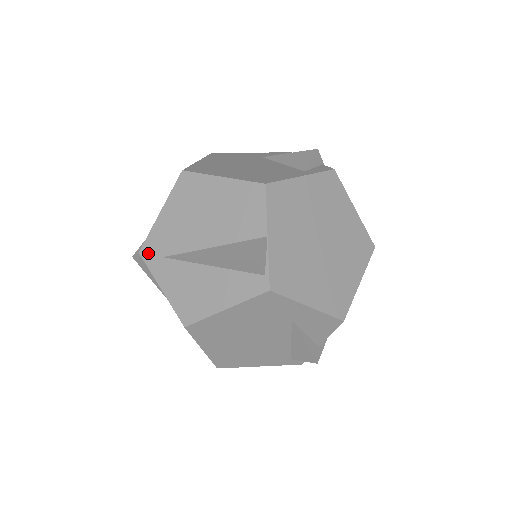
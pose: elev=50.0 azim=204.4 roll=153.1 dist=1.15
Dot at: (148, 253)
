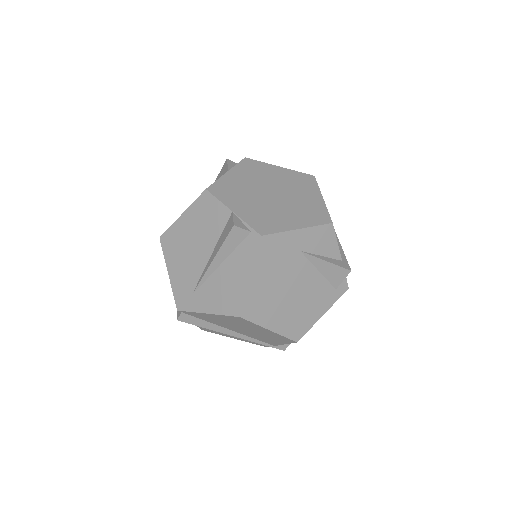
Dot at: (182, 304)
